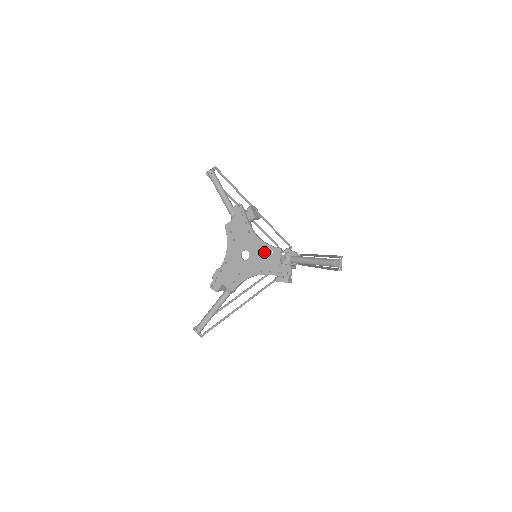
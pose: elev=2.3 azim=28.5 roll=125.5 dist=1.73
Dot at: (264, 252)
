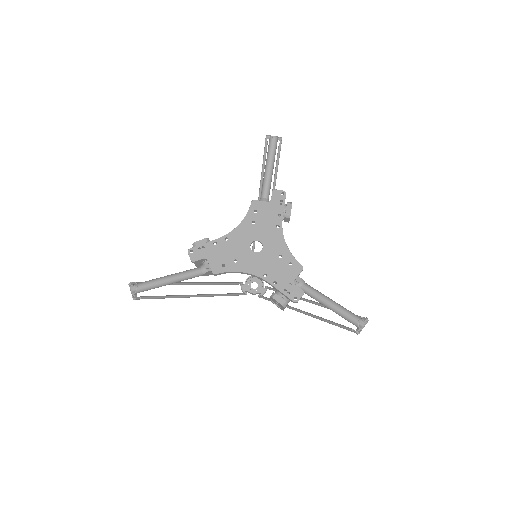
Dot at: (282, 258)
